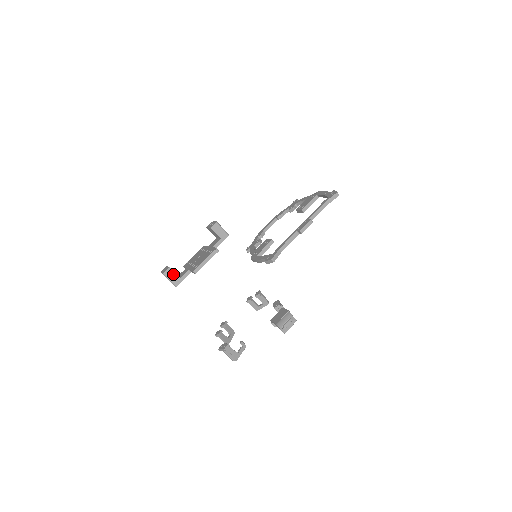
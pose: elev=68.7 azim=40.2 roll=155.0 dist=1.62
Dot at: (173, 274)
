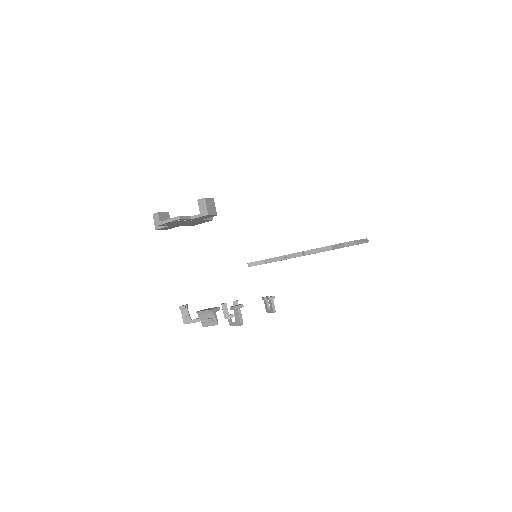
Dot at: (158, 219)
